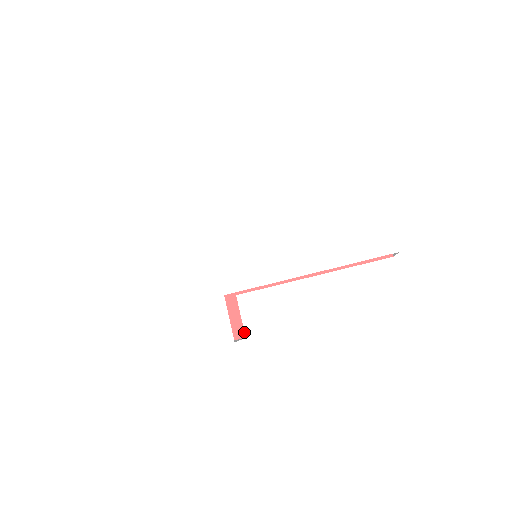
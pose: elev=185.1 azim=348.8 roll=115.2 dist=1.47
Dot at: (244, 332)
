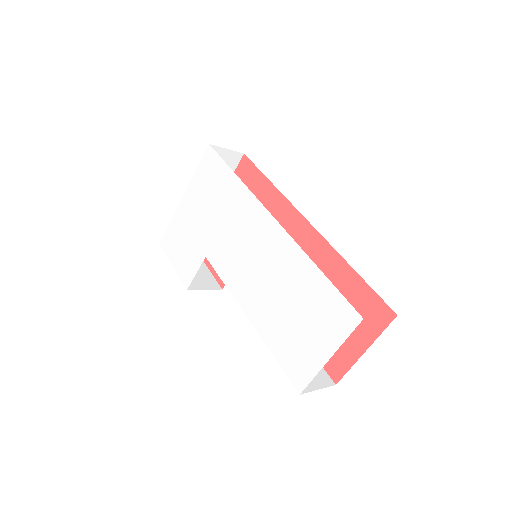
Dot at: occluded
